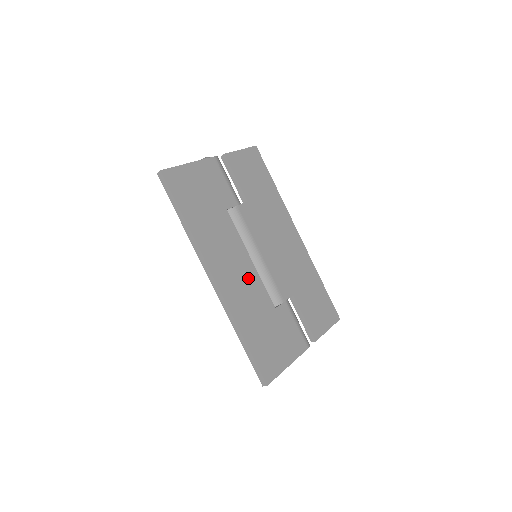
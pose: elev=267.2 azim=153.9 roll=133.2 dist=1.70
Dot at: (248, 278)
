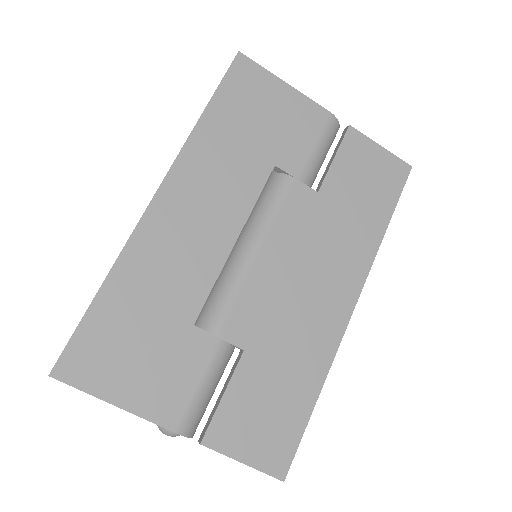
Dot at: (203, 250)
